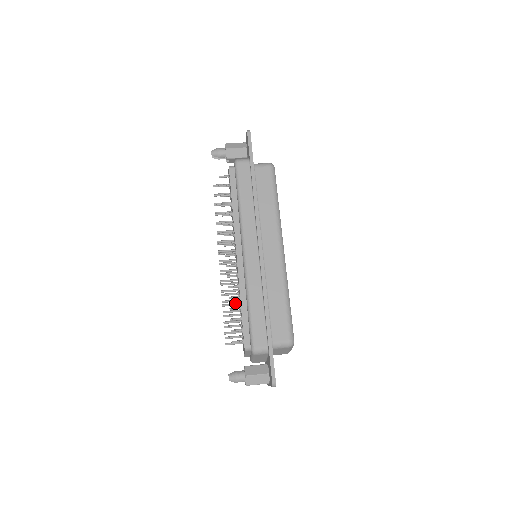
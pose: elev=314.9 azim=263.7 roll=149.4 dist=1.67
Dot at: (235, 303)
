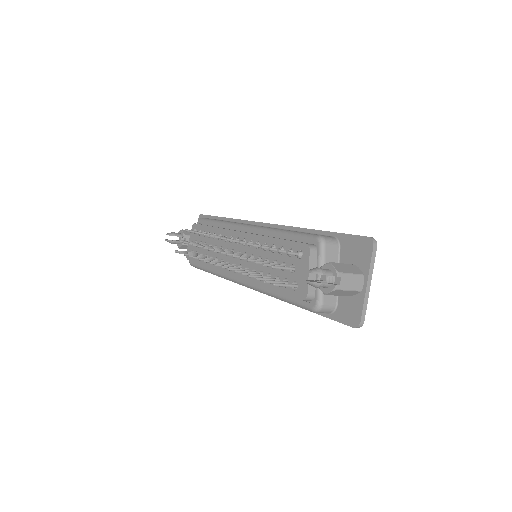
Dot at: (261, 260)
